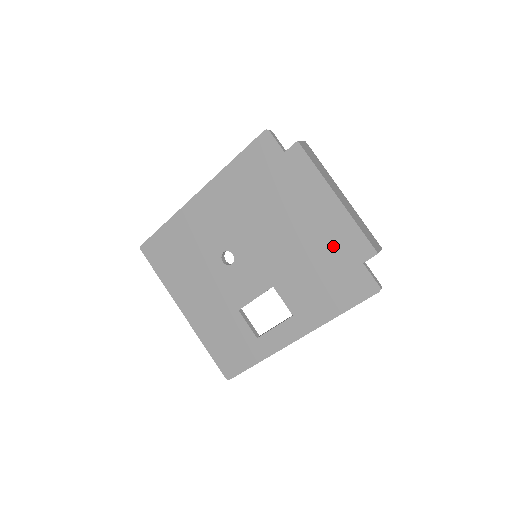
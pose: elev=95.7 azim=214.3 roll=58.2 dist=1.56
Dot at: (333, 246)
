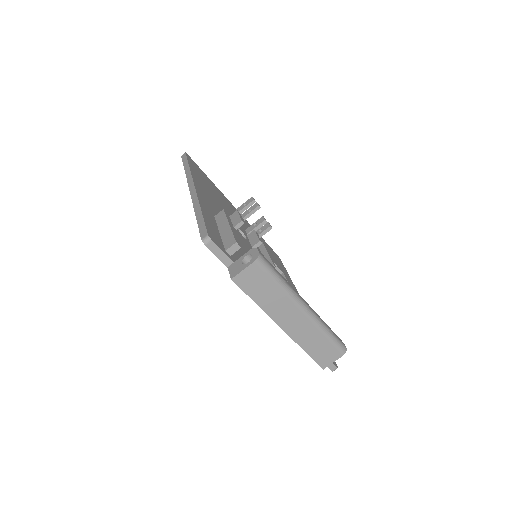
Dot at: occluded
